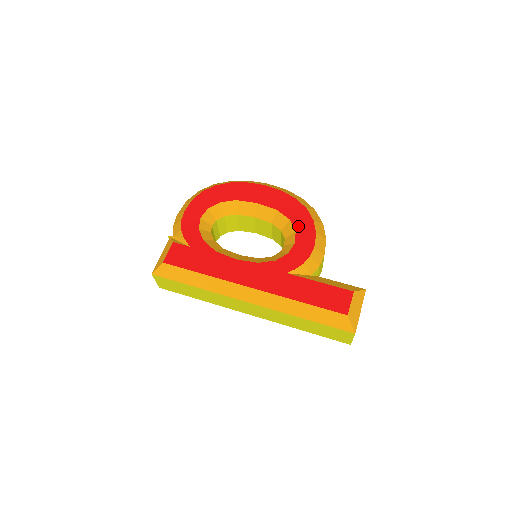
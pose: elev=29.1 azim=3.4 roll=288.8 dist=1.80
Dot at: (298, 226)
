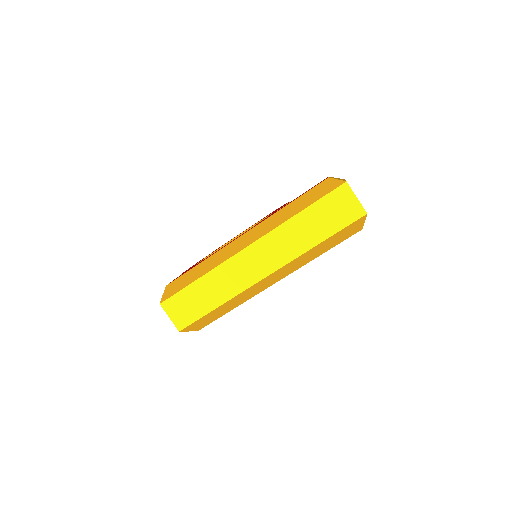
Dot at: occluded
